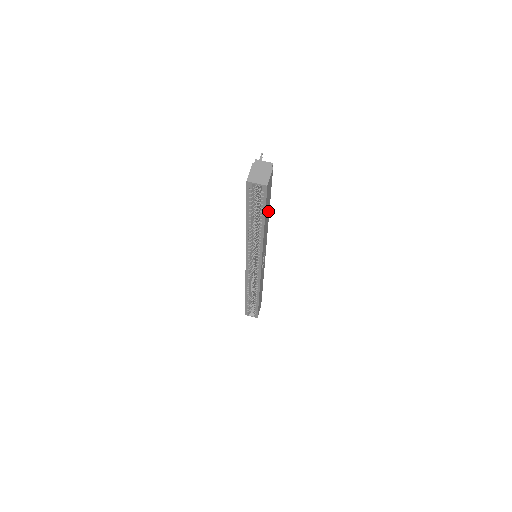
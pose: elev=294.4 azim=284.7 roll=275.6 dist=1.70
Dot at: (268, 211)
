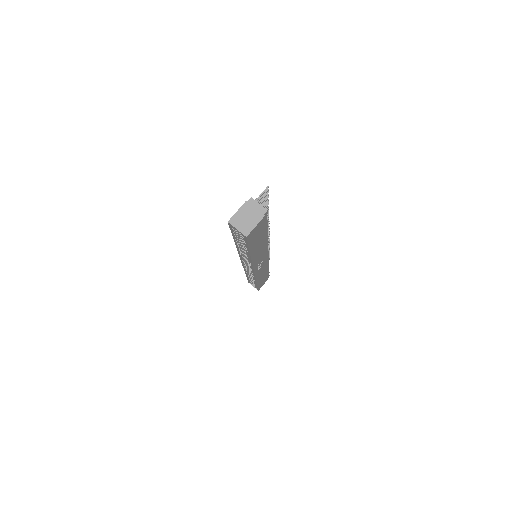
Dot at: (262, 240)
